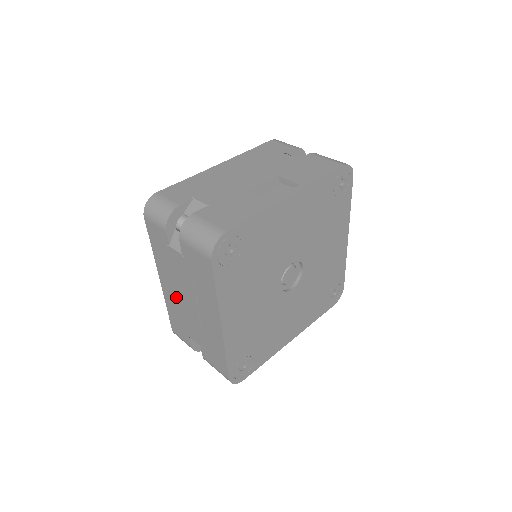
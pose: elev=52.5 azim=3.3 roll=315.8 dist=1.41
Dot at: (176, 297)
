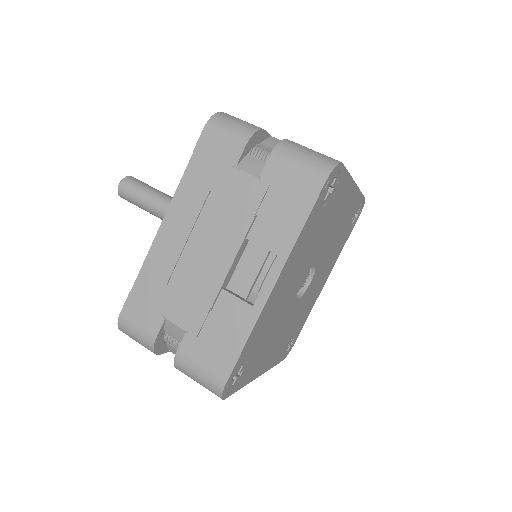
Dot at: occluded
